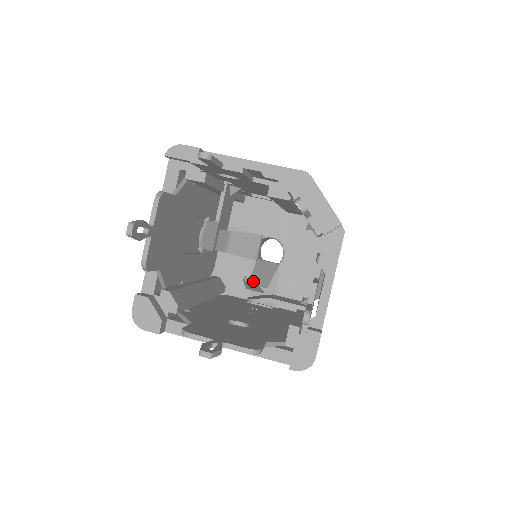
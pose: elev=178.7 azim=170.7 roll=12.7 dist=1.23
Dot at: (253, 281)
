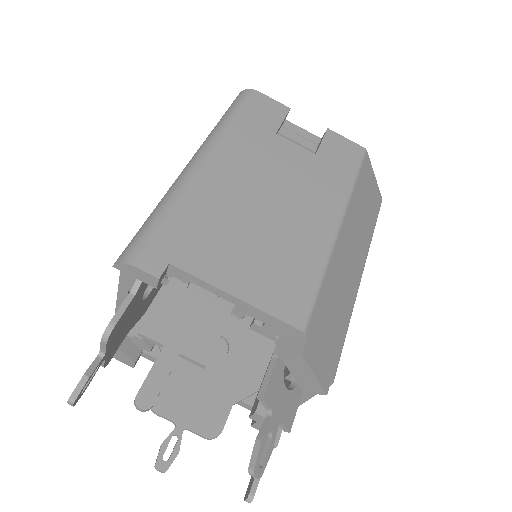
Dot at: (238, 318)
